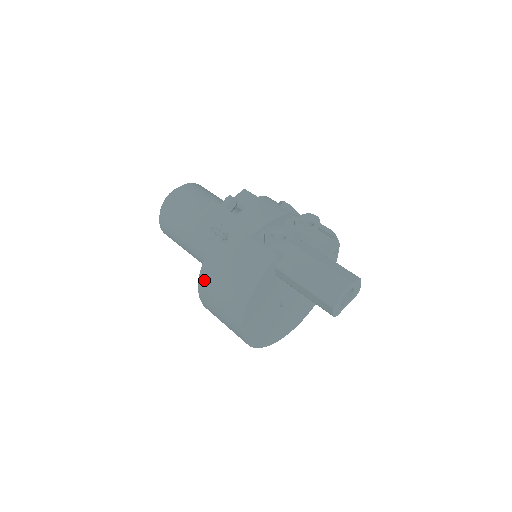
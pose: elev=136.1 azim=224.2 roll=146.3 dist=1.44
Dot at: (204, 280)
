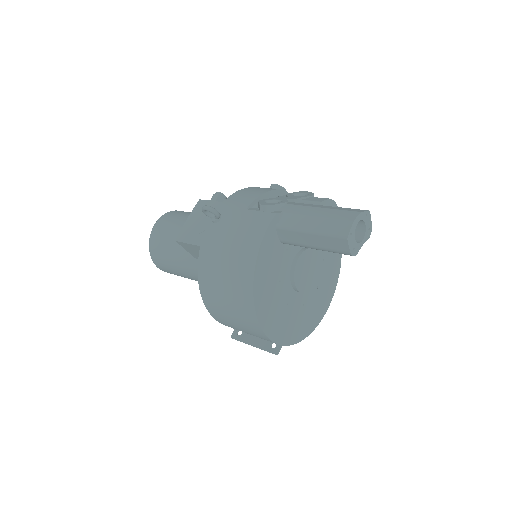
Dot at: (203, 271)
